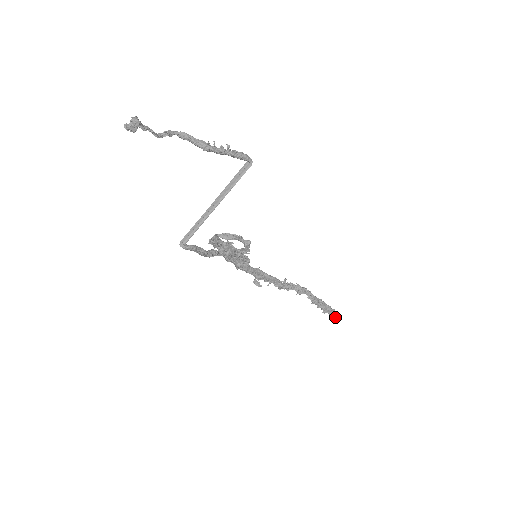
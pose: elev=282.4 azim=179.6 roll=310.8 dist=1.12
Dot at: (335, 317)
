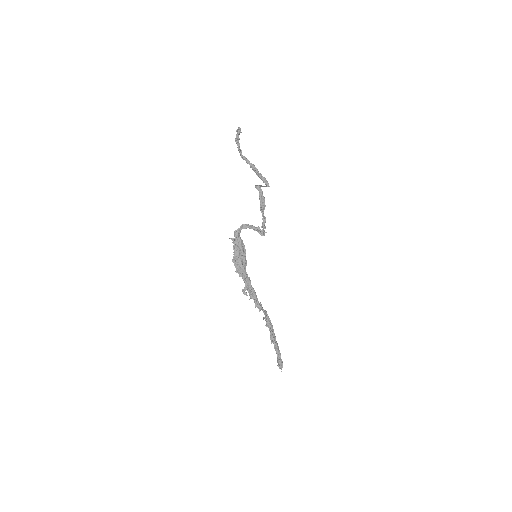
Dot at: (281, 360)
